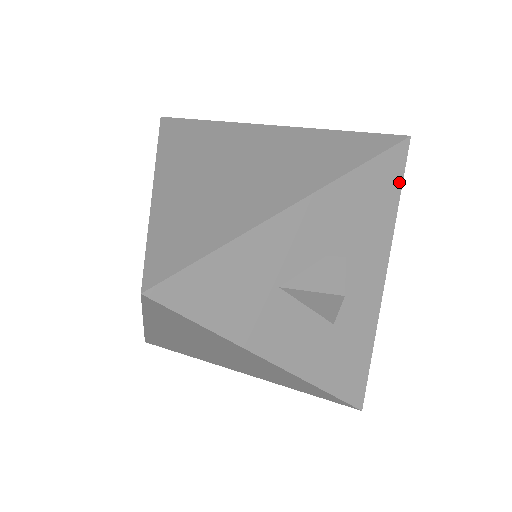
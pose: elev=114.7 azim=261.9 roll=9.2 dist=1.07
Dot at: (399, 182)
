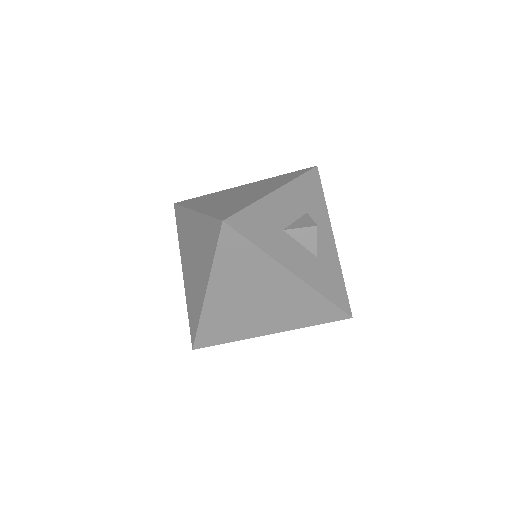
Dot at: (320, 186)
